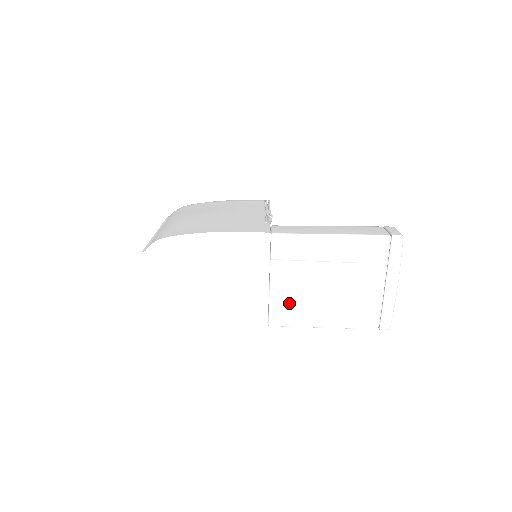
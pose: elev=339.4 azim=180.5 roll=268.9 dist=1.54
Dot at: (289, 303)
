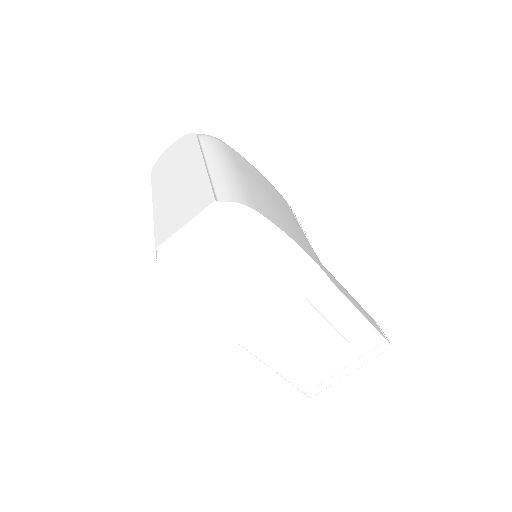
Dot at: (275, 338)
